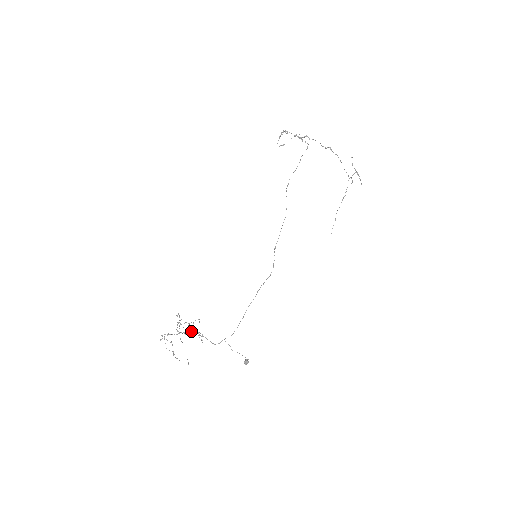
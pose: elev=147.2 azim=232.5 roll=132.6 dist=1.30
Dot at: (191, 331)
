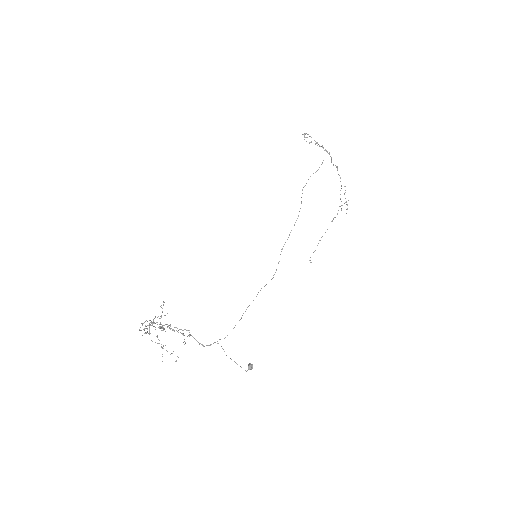
Dot at: (175, 327)
